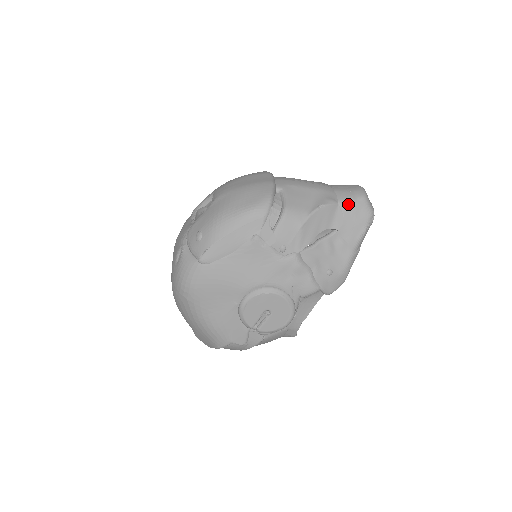
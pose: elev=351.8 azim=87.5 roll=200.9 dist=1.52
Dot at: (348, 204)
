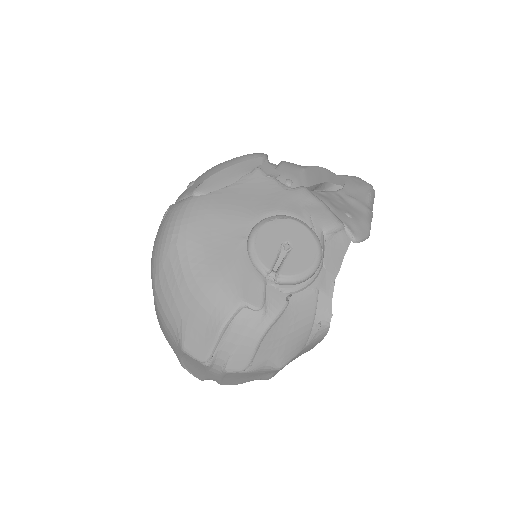
Dot at: (344, 176)
